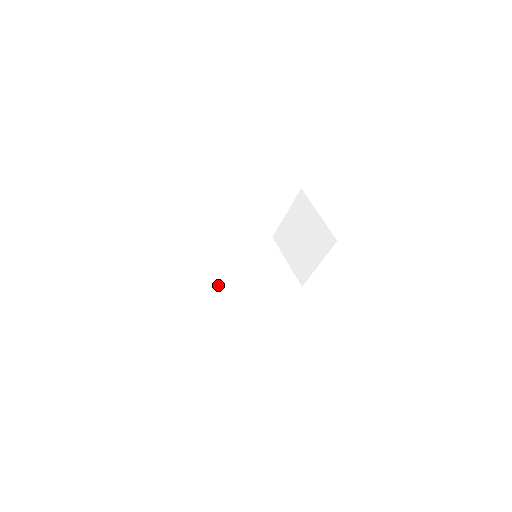
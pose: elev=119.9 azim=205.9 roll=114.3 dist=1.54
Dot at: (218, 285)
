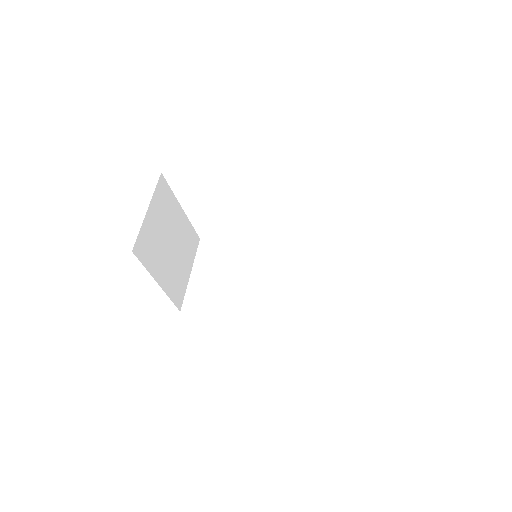
Dot at: (191, 285)
